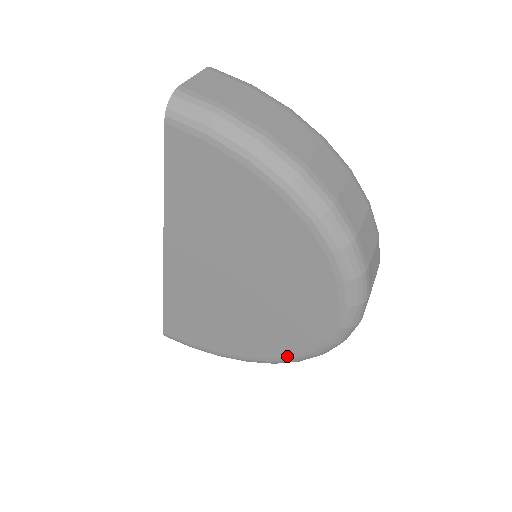
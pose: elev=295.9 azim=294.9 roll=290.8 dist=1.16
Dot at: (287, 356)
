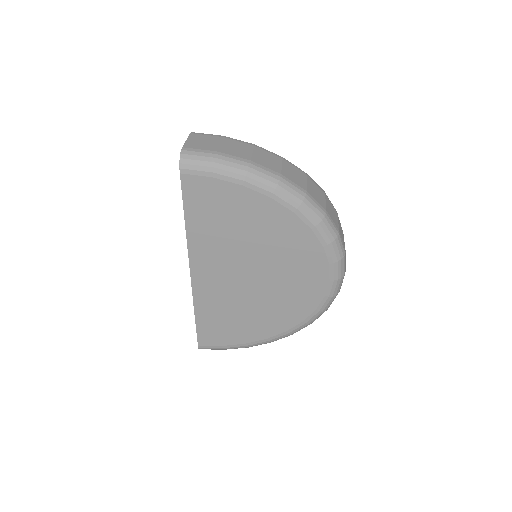
Dot at: (301, 322)
